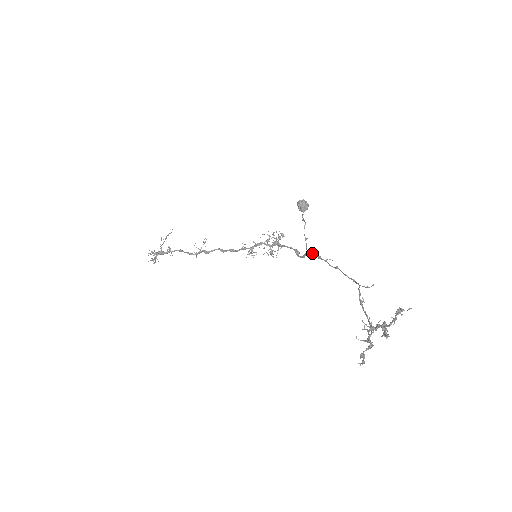
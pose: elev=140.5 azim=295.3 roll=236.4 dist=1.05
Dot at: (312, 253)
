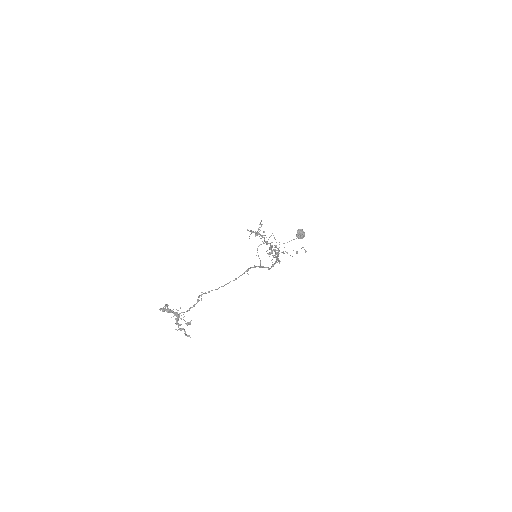
Dot at: (254, 266)
